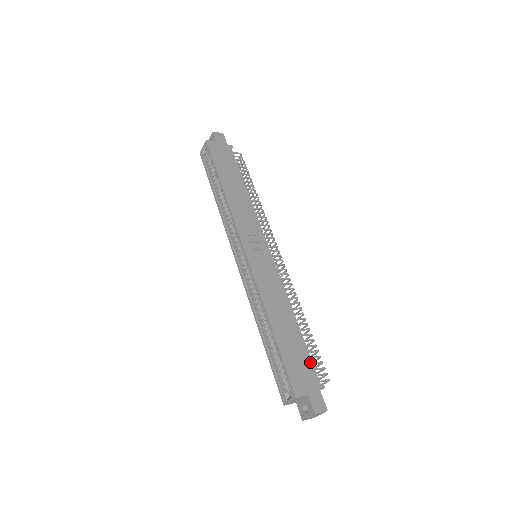
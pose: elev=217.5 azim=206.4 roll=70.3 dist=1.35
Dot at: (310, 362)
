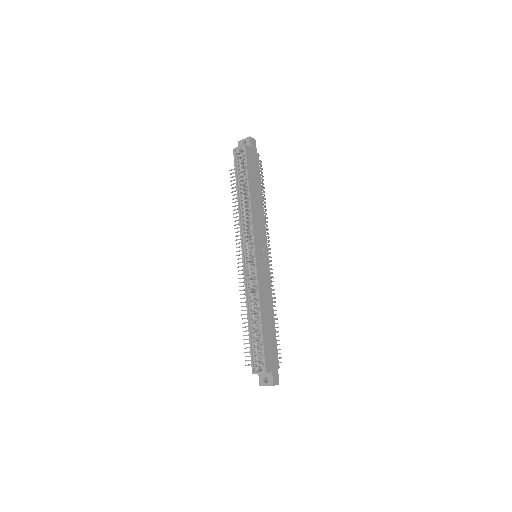
Dot at: (276, 349)
